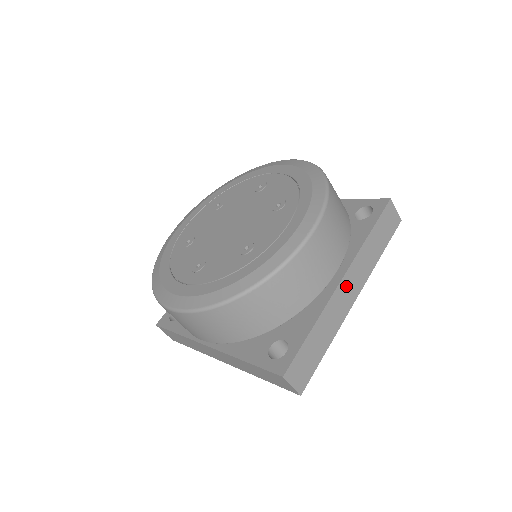
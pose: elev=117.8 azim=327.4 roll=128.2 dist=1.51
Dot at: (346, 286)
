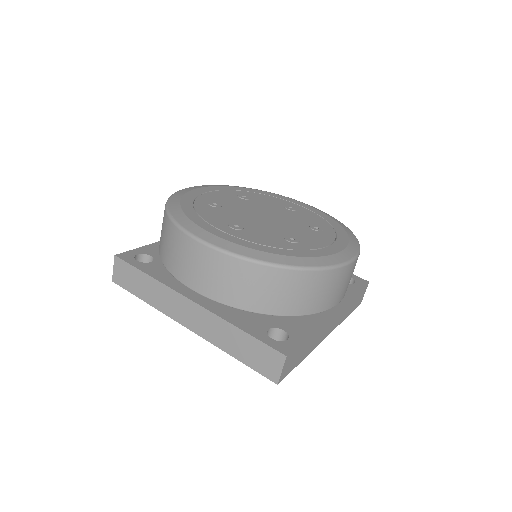
Dot at: (332, 320)
